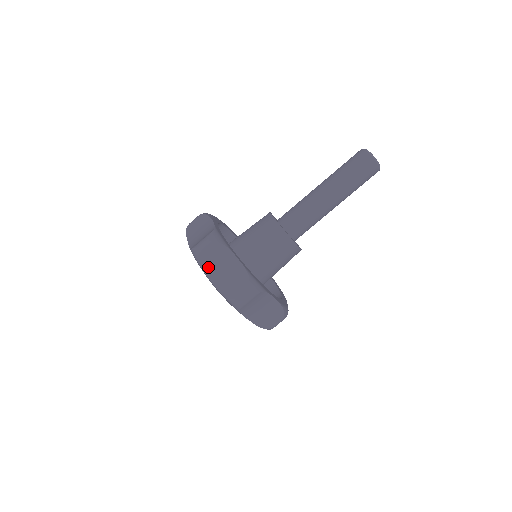
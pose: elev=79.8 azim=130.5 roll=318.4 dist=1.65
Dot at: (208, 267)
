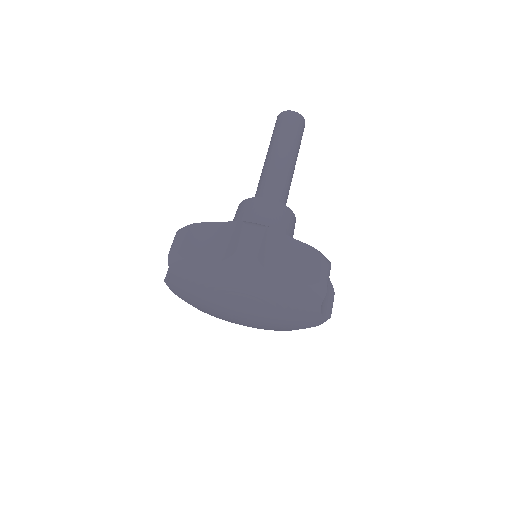
Dot at: (269, 263)
